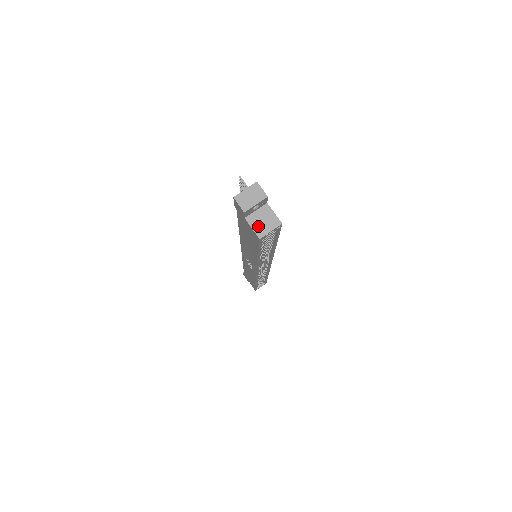
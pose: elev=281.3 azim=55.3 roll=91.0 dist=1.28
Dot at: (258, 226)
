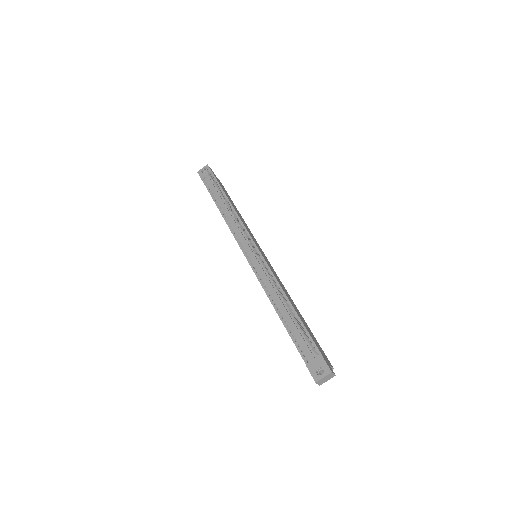
Dot at: occluded
